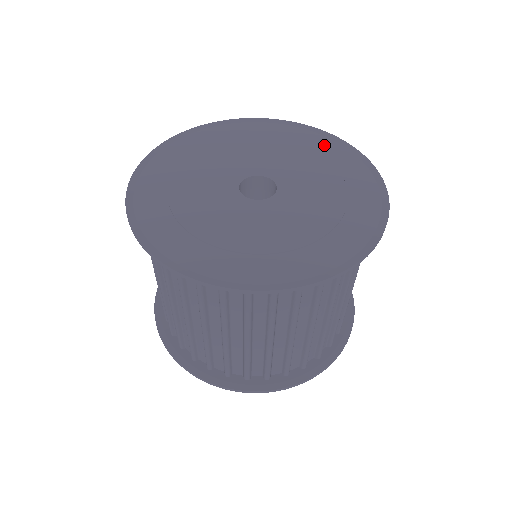
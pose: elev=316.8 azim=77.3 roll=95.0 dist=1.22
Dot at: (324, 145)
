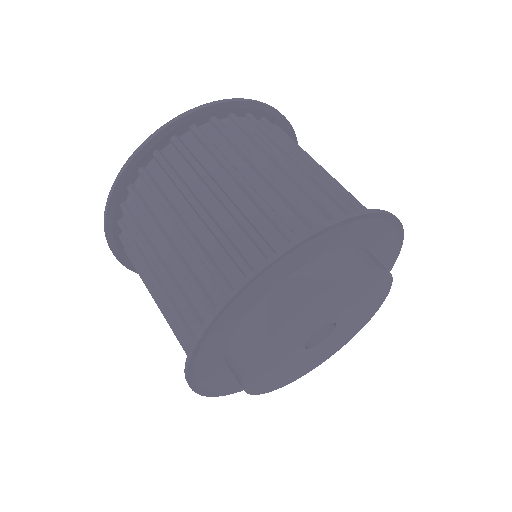
Dot at: occluded
